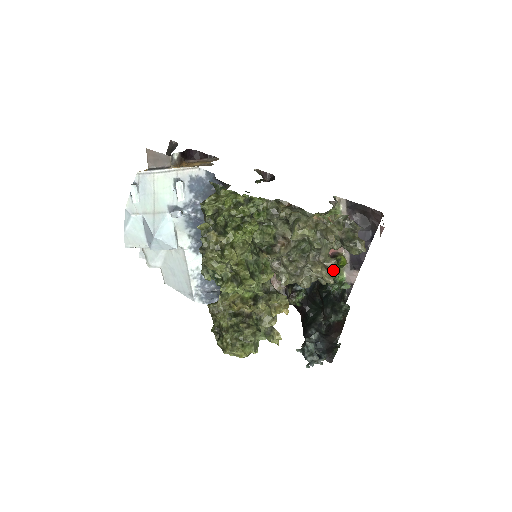
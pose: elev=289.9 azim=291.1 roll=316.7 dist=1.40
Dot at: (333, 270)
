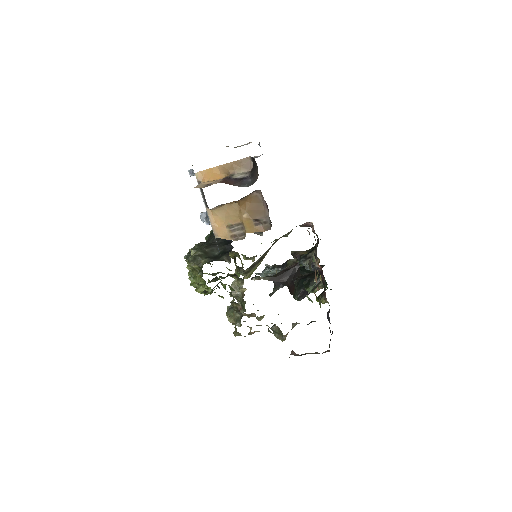
Dot at: occluded
